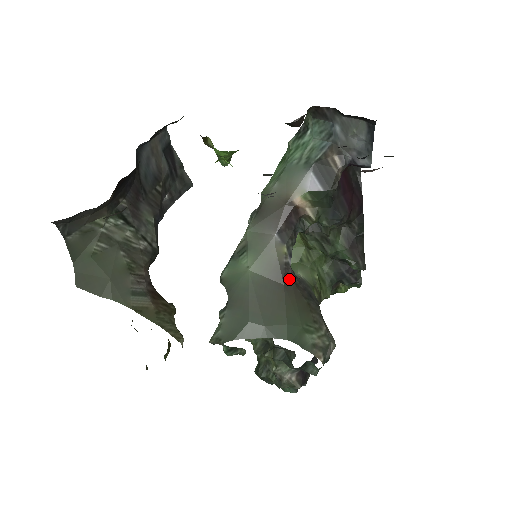
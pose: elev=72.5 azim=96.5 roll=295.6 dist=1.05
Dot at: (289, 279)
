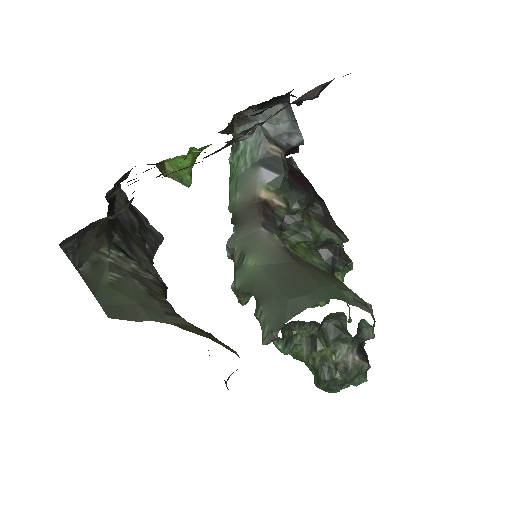
Dot at: (297, 258)
